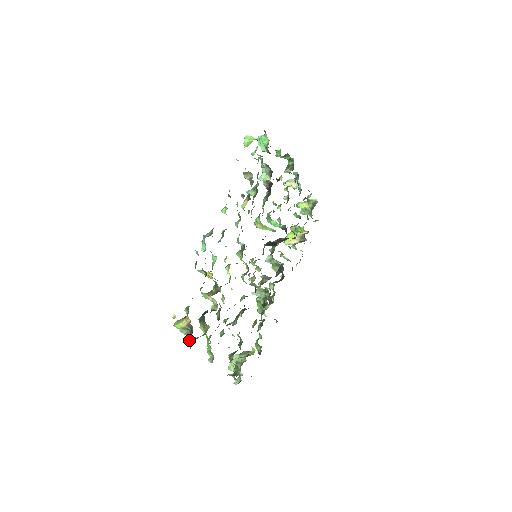
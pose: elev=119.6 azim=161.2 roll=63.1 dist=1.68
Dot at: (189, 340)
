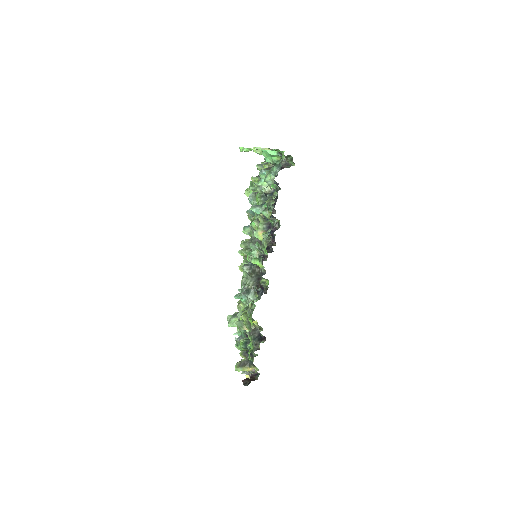
Dot at: (248, 372)
